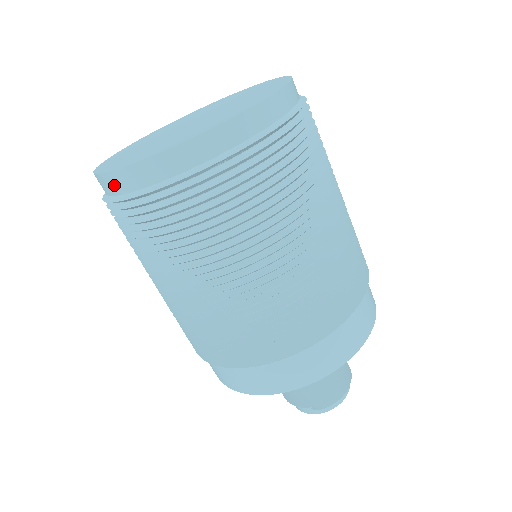
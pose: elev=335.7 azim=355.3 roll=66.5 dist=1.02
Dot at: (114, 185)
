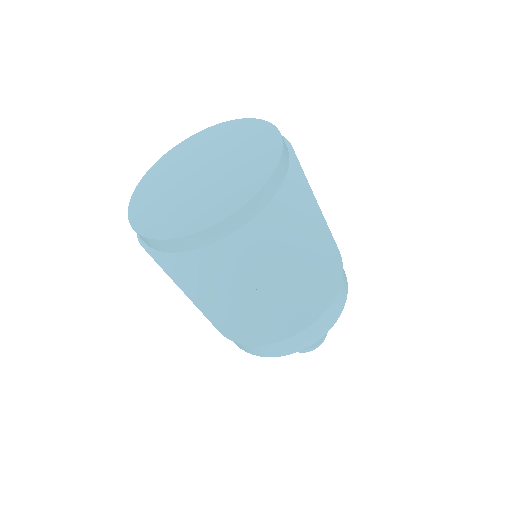
Dot at: (181, 246)
